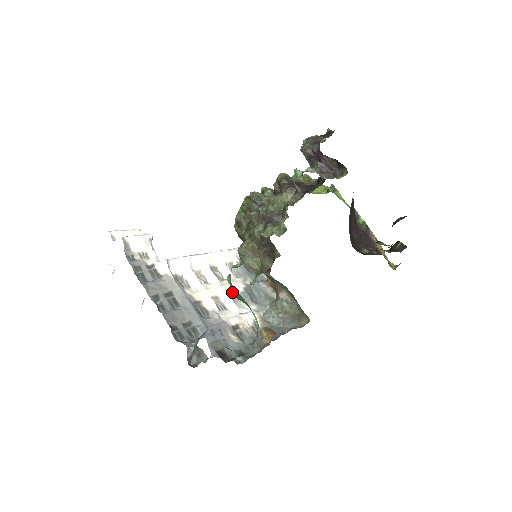
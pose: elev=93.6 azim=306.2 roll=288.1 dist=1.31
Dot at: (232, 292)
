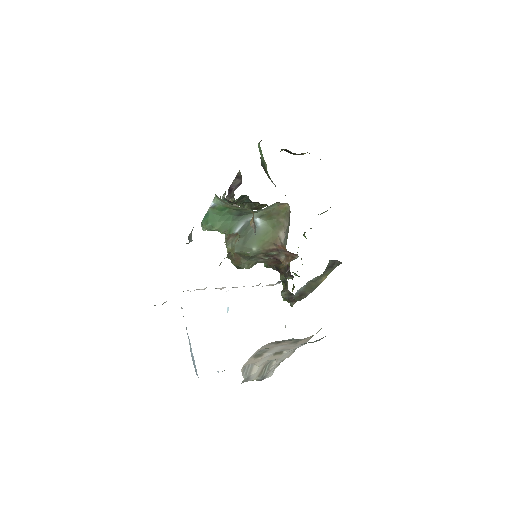
Dot at: occluded
